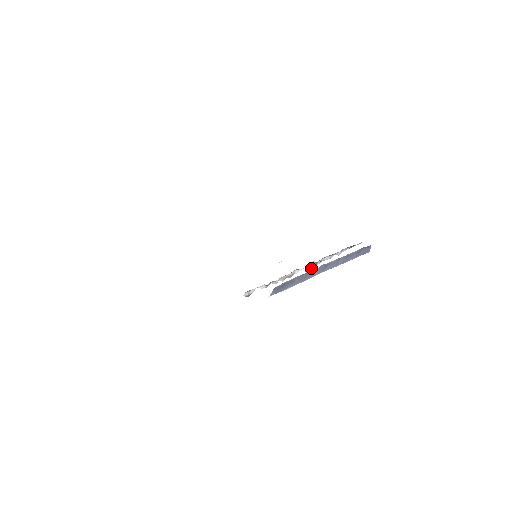
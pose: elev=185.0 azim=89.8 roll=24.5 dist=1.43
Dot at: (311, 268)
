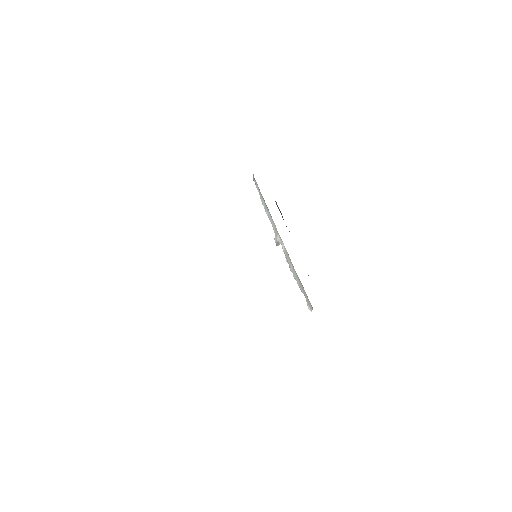
Dot at: occluded
